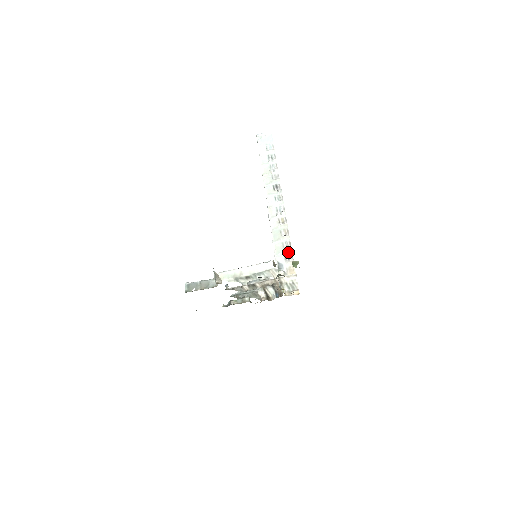
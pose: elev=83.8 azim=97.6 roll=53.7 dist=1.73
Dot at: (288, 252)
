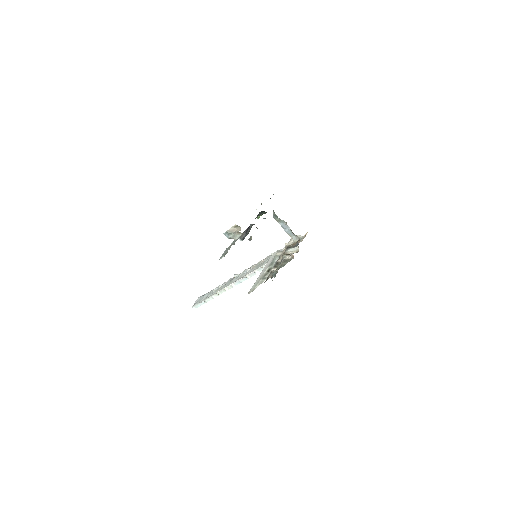
Dot at: occluded
